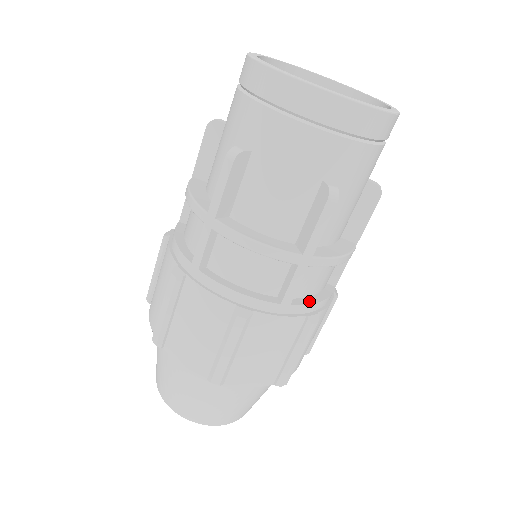
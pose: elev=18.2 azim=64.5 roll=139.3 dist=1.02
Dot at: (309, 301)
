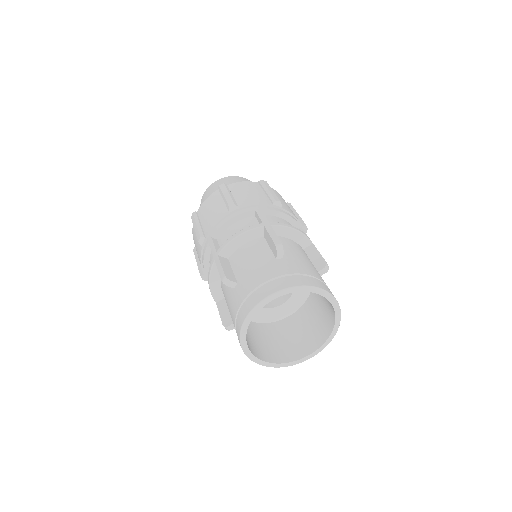
Dot at: occluded
